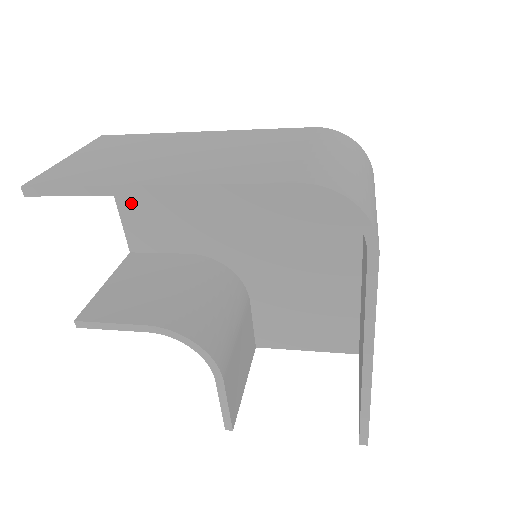
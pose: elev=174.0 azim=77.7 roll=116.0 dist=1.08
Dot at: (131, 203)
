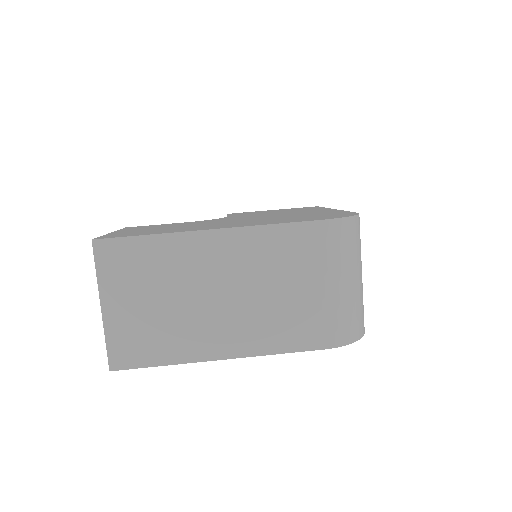
Dot at: occluded
